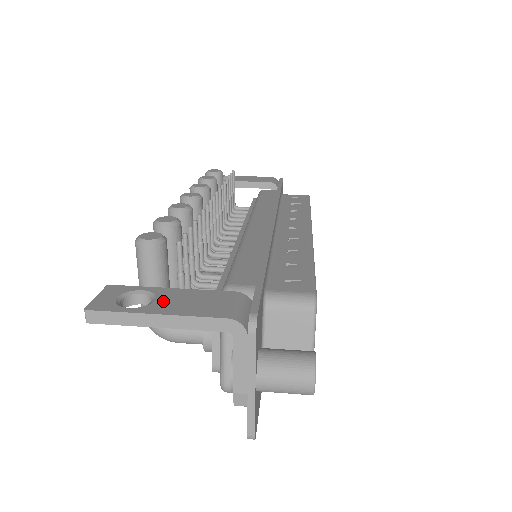
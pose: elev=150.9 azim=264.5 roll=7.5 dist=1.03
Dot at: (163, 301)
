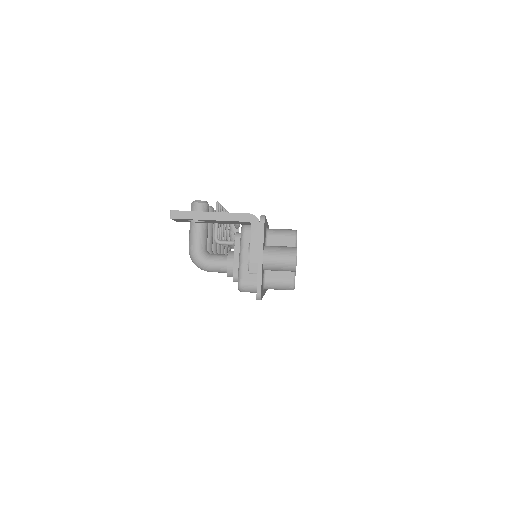
Dot at: occluded
